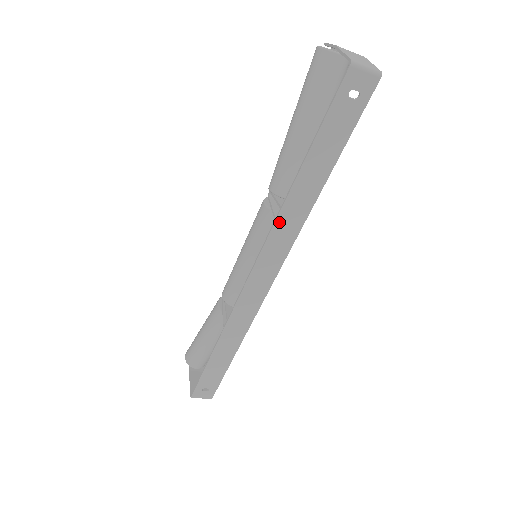
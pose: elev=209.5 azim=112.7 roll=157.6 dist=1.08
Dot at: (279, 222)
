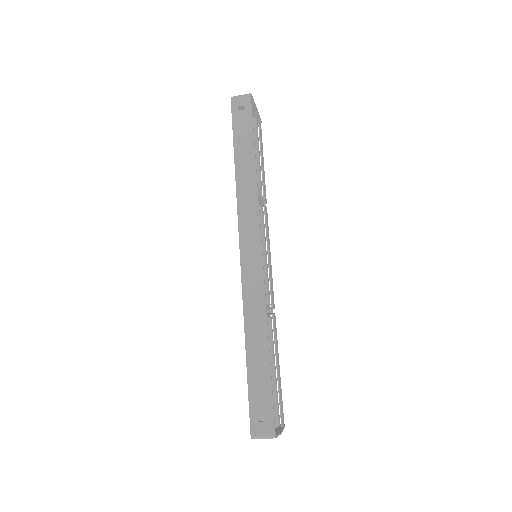
Dot at: (240, 198)
